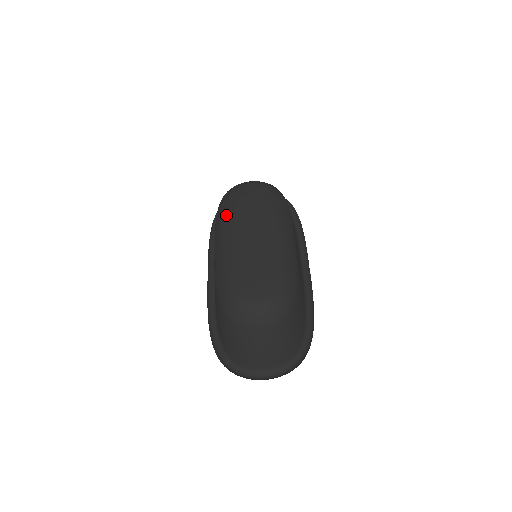
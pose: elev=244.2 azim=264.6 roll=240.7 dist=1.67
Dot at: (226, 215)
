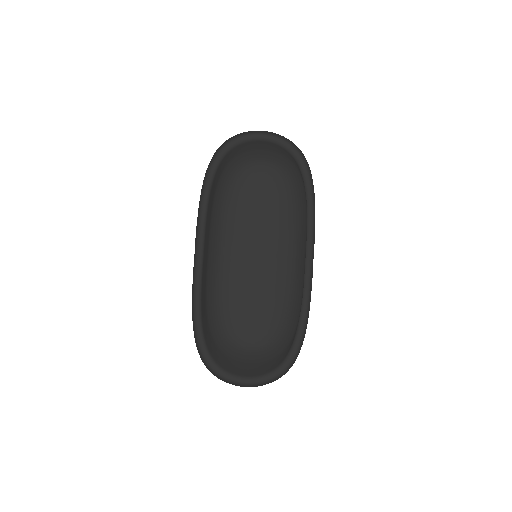
Dot at: (227, 211)
